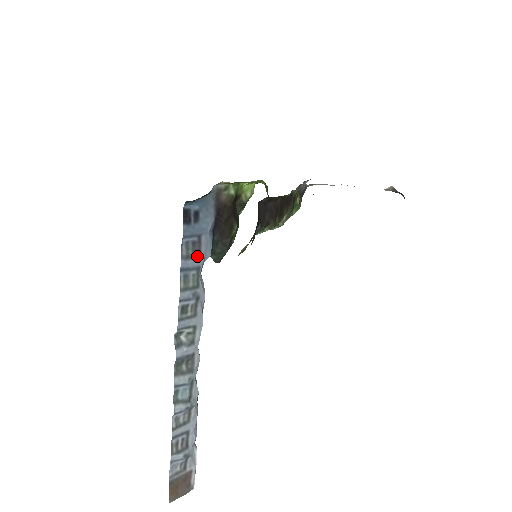
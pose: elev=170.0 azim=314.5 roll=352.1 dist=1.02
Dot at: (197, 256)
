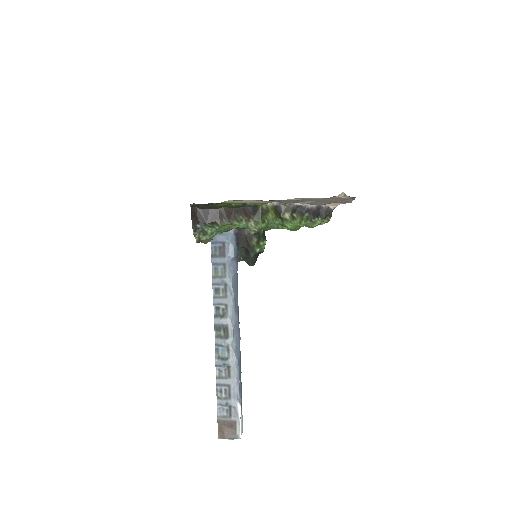
Dot at: (223, 256)
